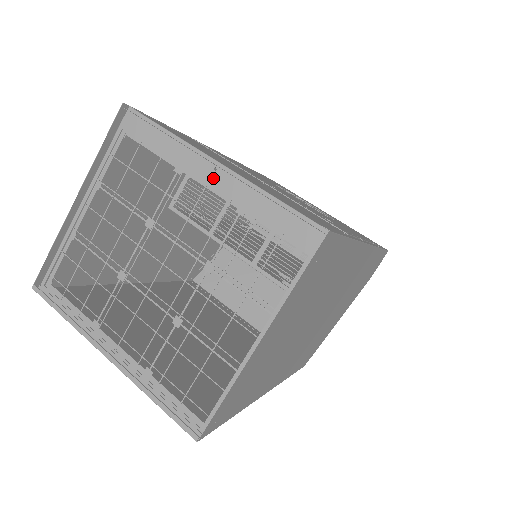
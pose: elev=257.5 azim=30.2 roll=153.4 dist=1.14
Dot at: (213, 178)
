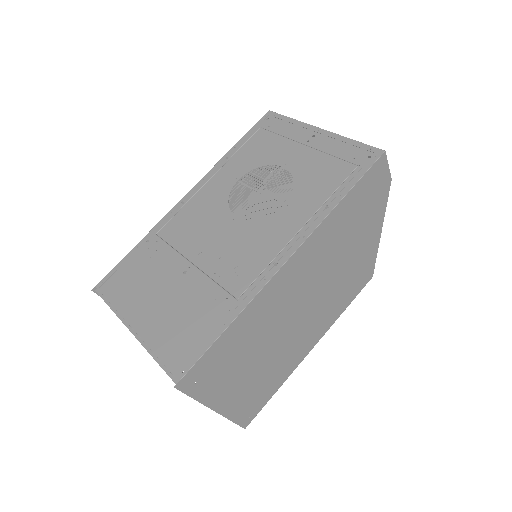
Dot at: occluded
